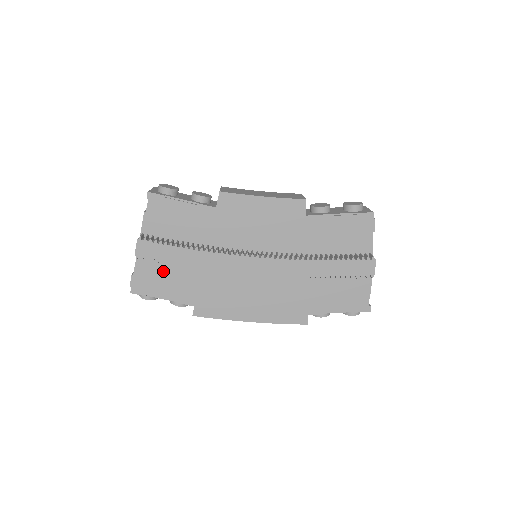
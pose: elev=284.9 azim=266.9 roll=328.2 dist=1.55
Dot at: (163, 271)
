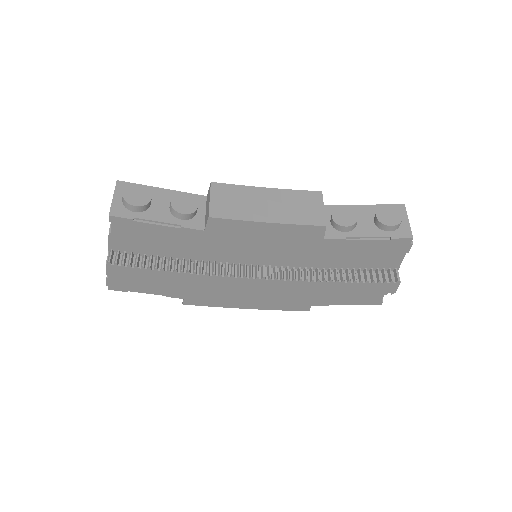
Dot at: occluded
